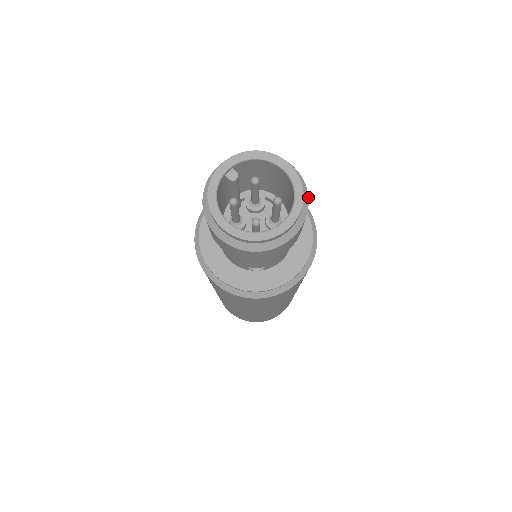
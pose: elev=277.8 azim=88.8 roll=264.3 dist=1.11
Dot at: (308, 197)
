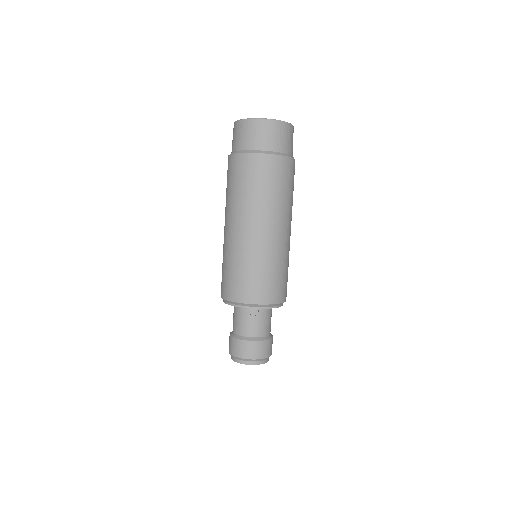
Dot at: occluded
